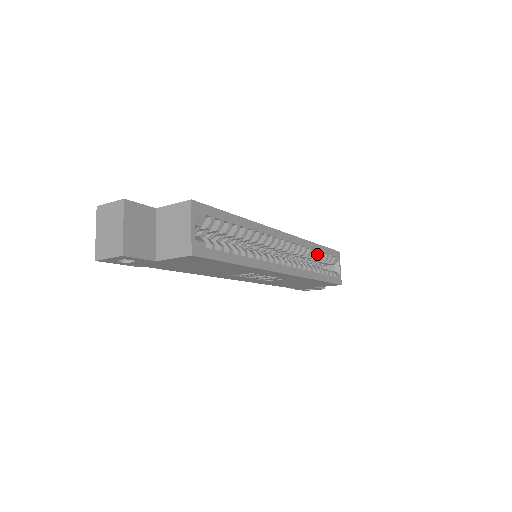
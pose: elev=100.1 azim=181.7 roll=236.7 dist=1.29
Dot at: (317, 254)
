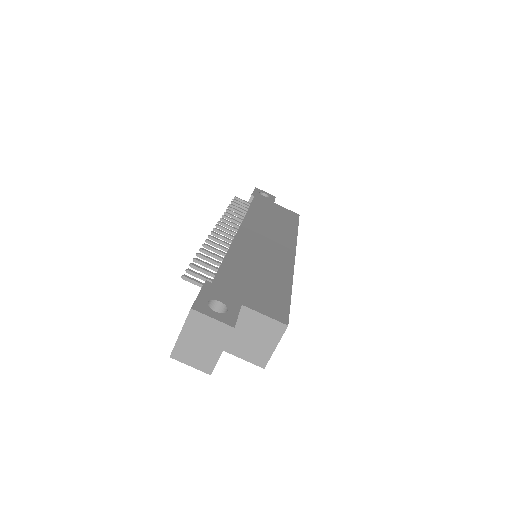
Dot at: occluded
